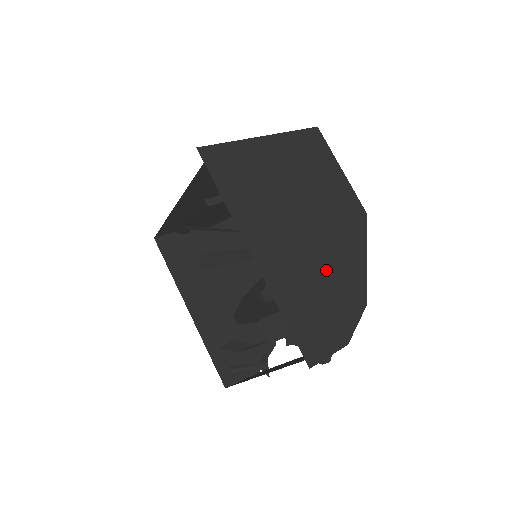
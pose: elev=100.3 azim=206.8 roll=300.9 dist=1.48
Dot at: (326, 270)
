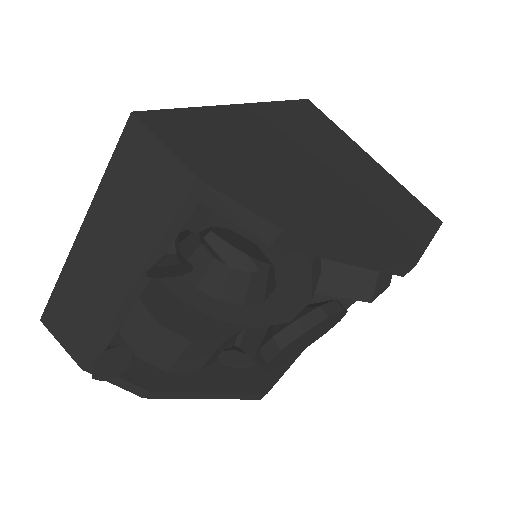
Dot at: (289, 181)
